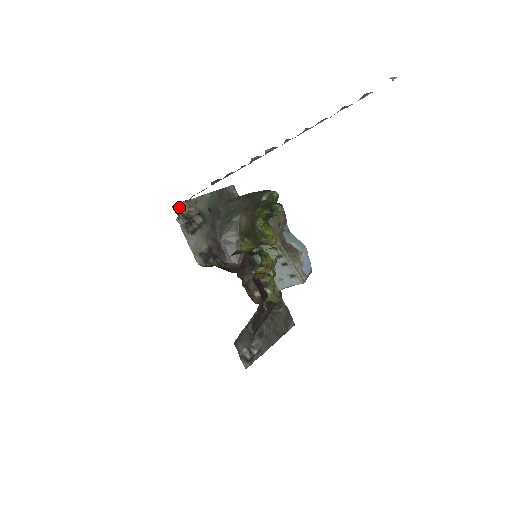
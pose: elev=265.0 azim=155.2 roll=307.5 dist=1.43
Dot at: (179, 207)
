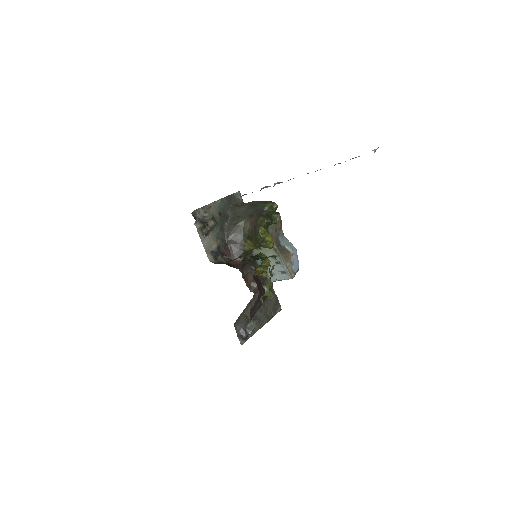
Dot at: (196, 213)
